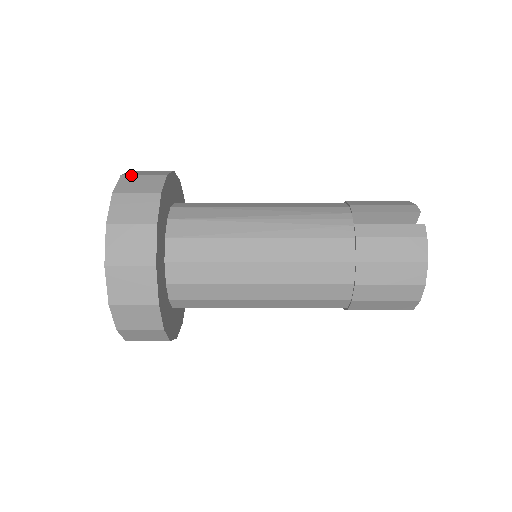
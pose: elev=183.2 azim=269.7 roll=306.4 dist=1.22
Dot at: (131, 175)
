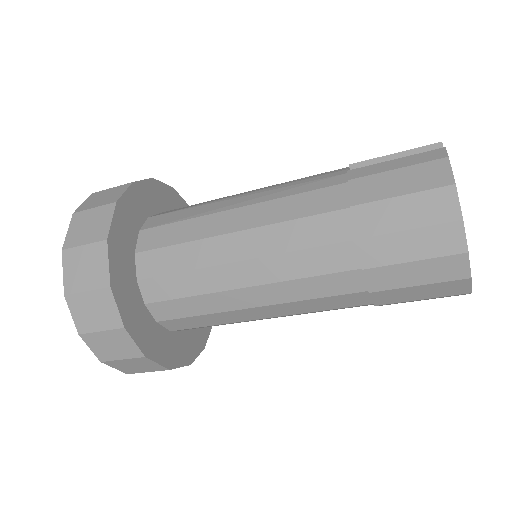
Dot at: occluded
